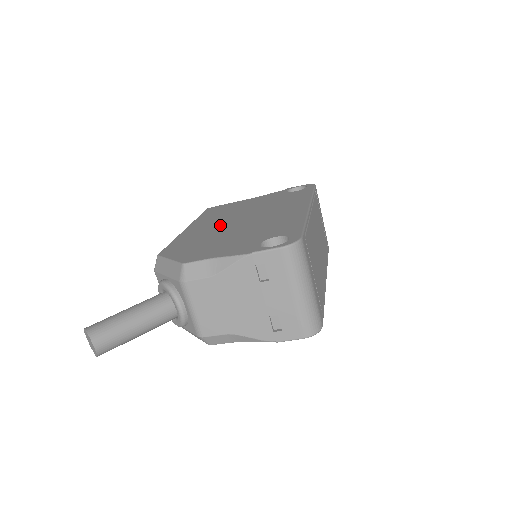
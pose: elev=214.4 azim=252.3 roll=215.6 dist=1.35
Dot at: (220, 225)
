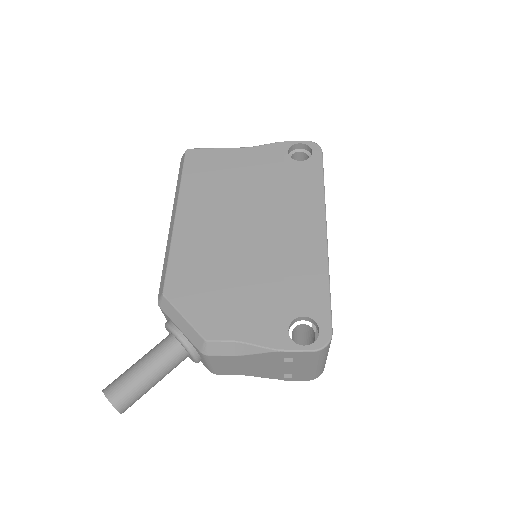
Dot at: (222, 233)
